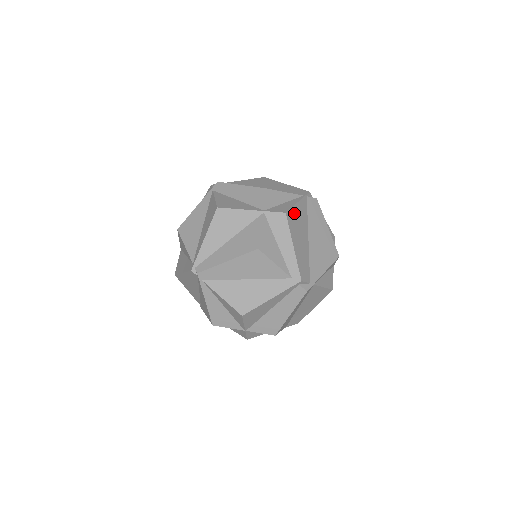
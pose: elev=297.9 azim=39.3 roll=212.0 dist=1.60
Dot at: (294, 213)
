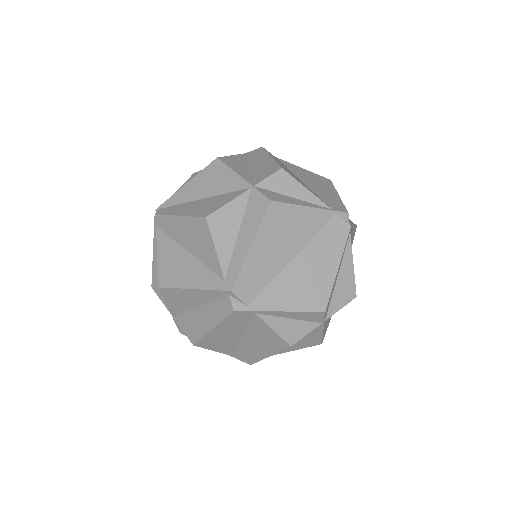
Dot at: (289, 213)
